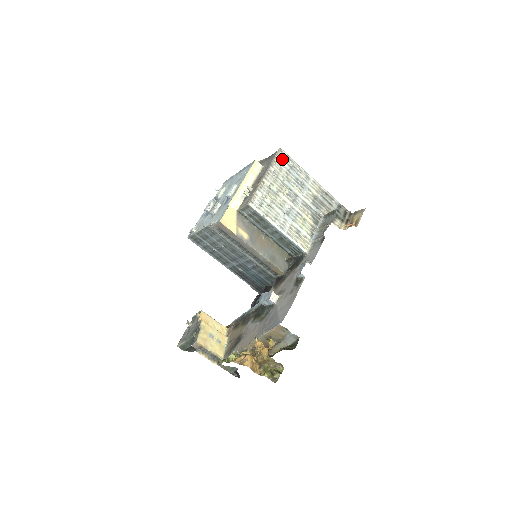
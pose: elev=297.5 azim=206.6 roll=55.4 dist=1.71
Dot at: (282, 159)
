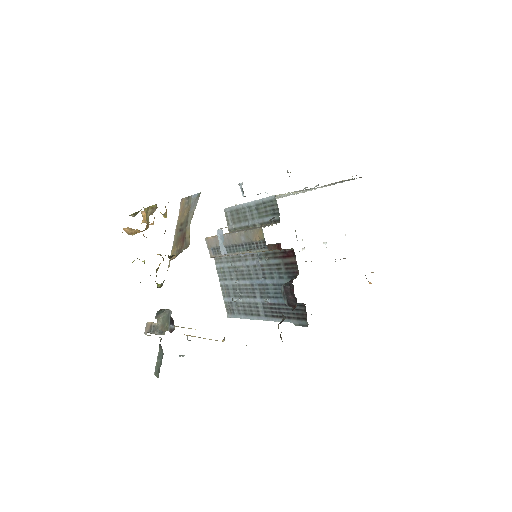
Dot at: occluded
